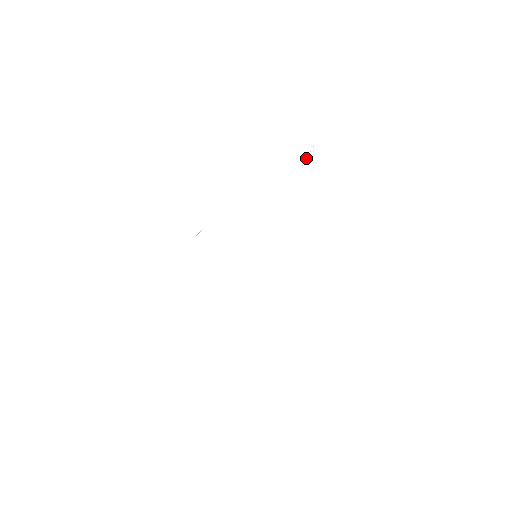
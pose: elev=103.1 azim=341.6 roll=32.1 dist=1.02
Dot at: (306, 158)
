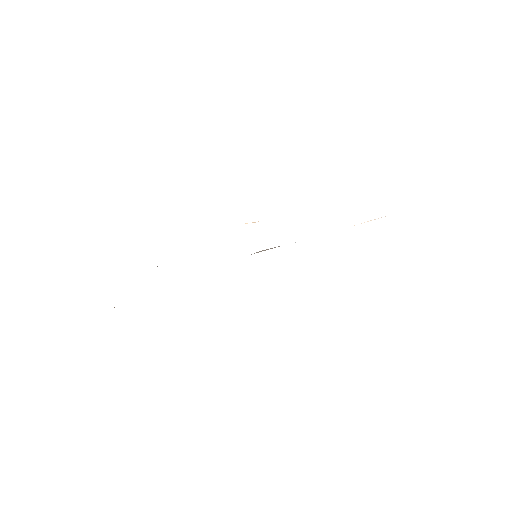
Dot at: (367, 221)
